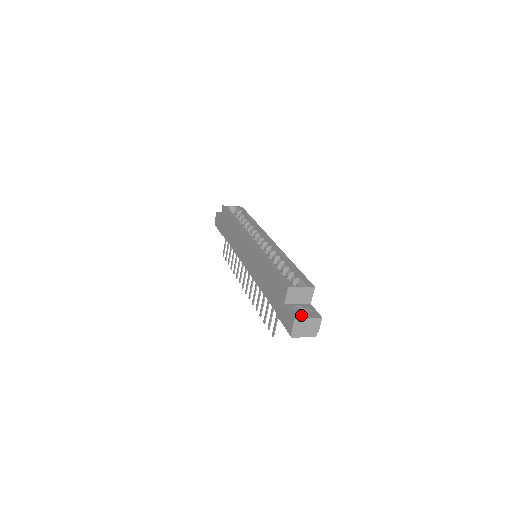
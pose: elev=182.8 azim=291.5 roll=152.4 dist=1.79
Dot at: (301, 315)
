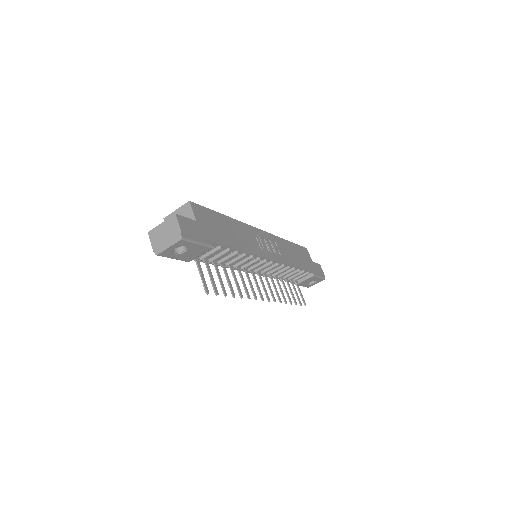
Dot at: occluded
